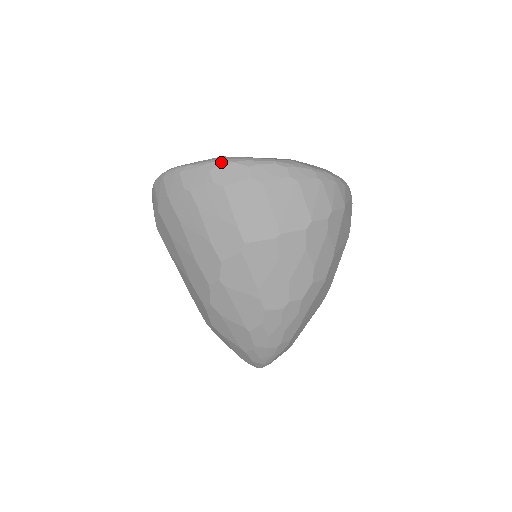
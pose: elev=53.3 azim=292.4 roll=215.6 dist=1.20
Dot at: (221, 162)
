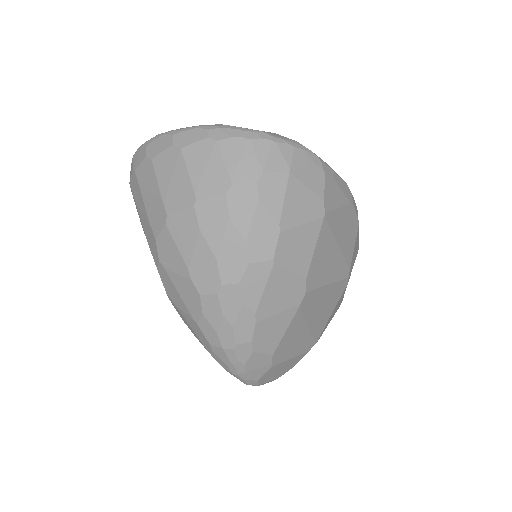
Dot at: (155, 137)
